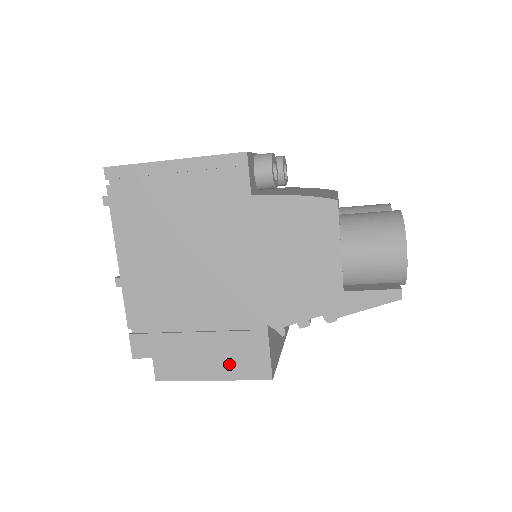
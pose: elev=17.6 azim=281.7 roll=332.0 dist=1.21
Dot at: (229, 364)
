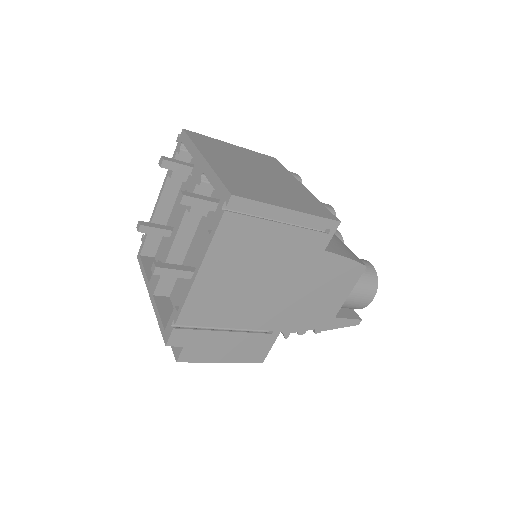
Dot at: (241, 353)
